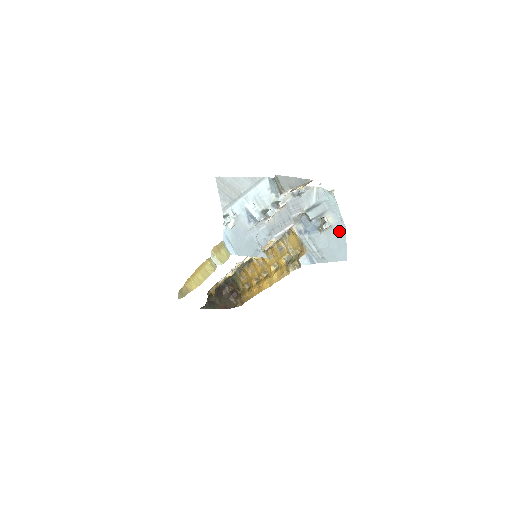
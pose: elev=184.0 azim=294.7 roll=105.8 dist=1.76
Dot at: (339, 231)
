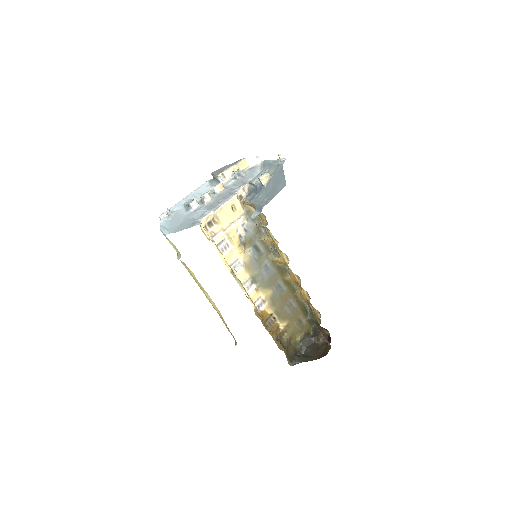
Dot at: (278, 172)
